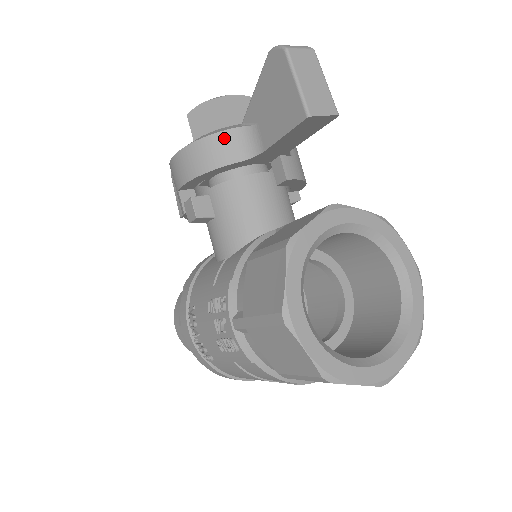
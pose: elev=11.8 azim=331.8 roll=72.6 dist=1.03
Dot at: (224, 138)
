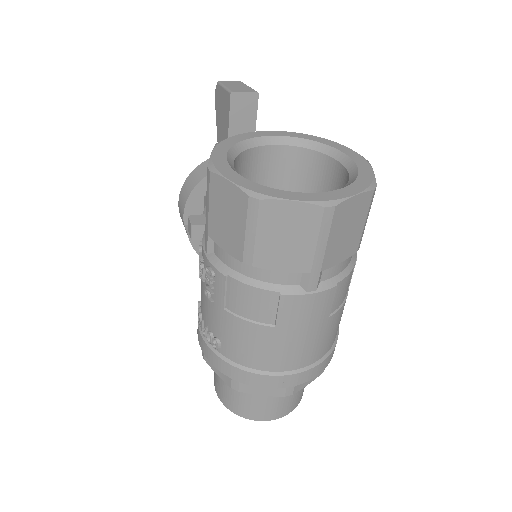
Dot at: (204, 165)
